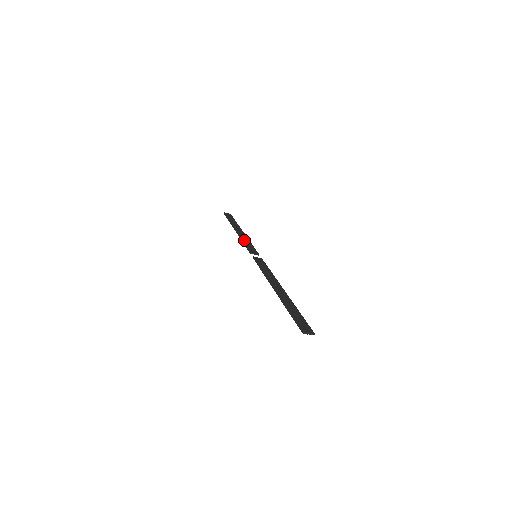
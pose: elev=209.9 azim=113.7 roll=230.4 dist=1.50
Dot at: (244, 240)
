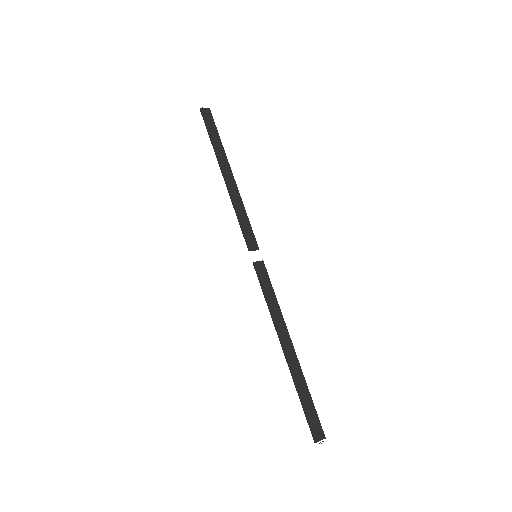
Dot at: (238, 210)
